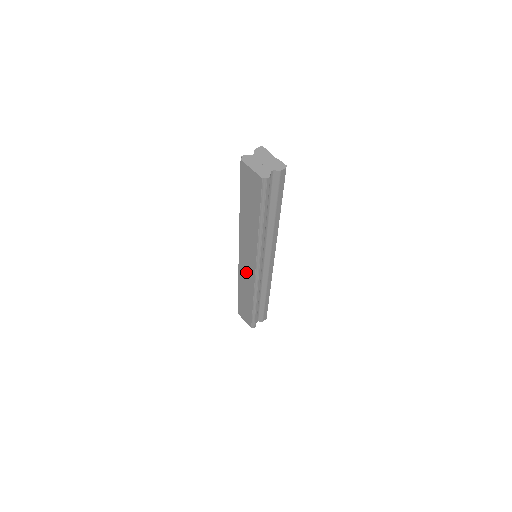
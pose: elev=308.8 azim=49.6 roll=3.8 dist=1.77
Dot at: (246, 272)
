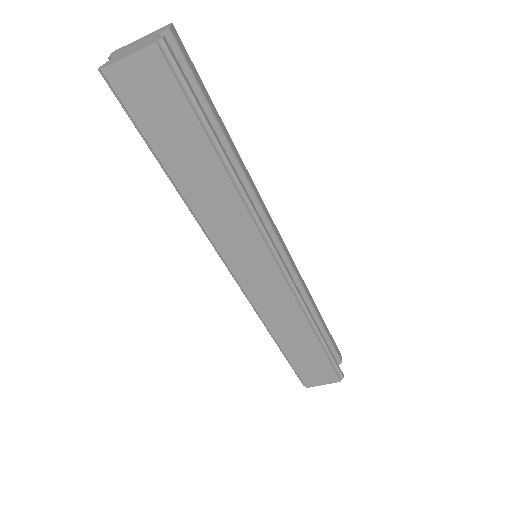
Dot at: (267, 292)
